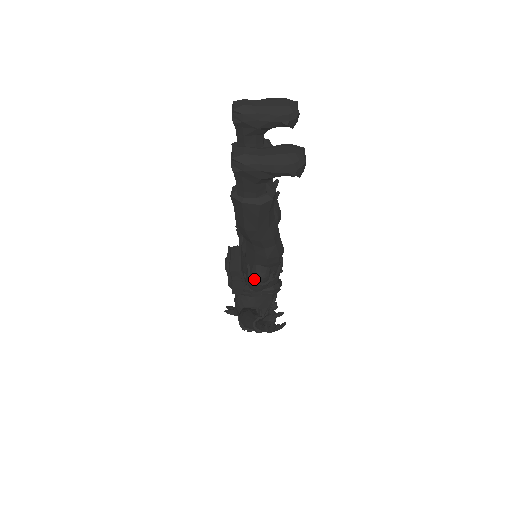
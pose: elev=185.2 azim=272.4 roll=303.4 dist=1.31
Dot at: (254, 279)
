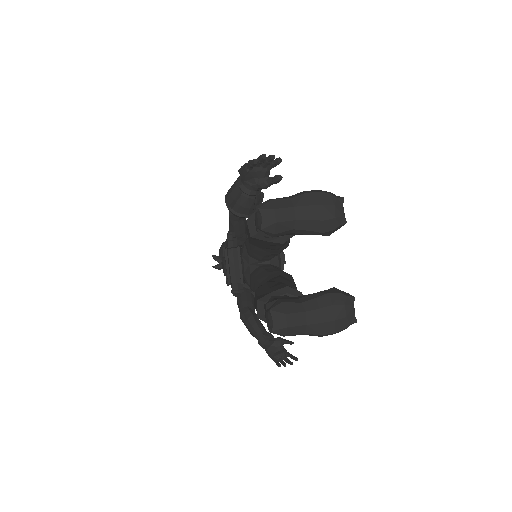
Dot at: occluded
